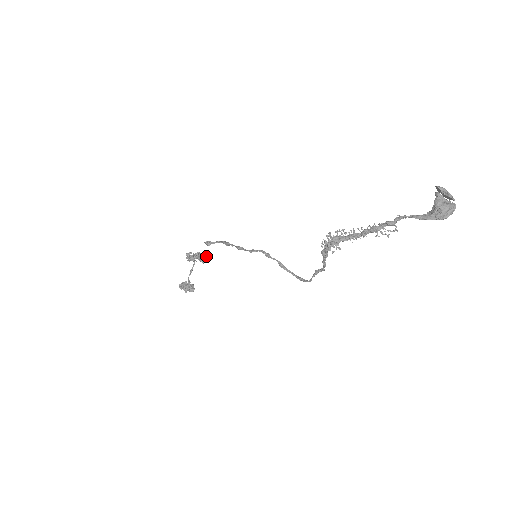
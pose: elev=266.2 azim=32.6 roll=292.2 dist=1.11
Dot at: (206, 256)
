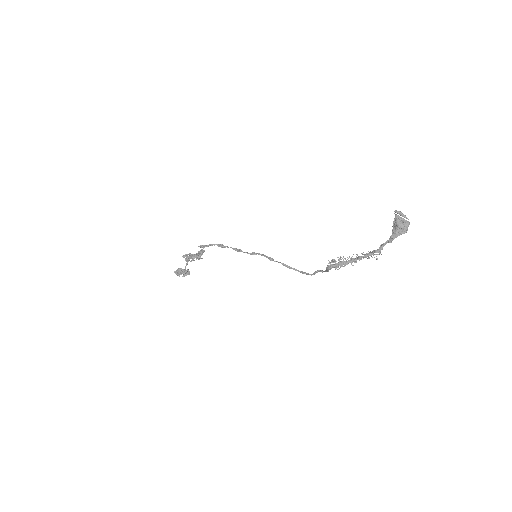
Dot at: occluded
